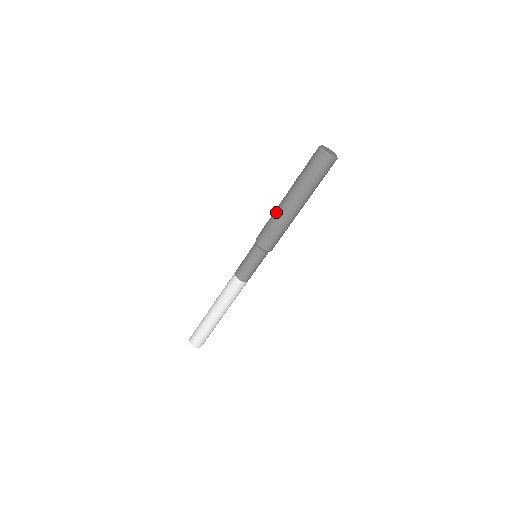
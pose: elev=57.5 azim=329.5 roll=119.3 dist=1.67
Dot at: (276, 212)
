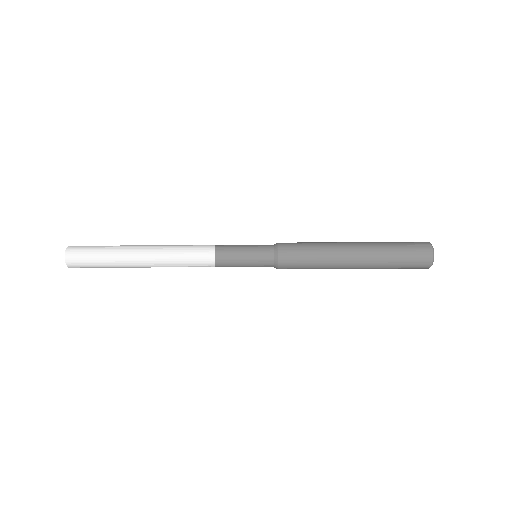
Dot at: (331, 264)
